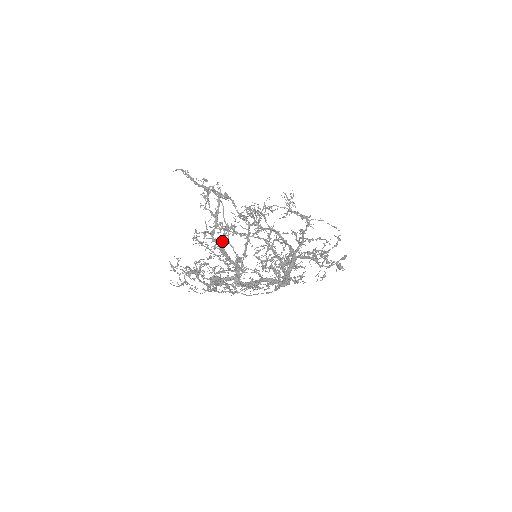
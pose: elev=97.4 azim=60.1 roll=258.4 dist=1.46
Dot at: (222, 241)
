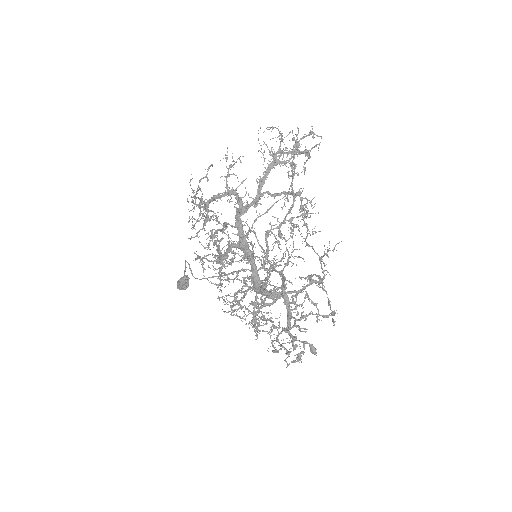
Dot at: (284, 150)
